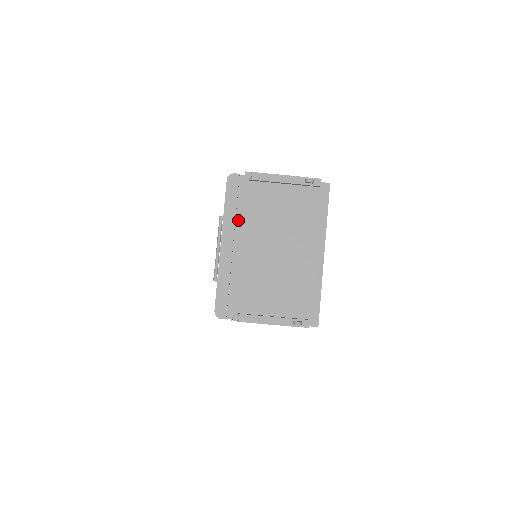
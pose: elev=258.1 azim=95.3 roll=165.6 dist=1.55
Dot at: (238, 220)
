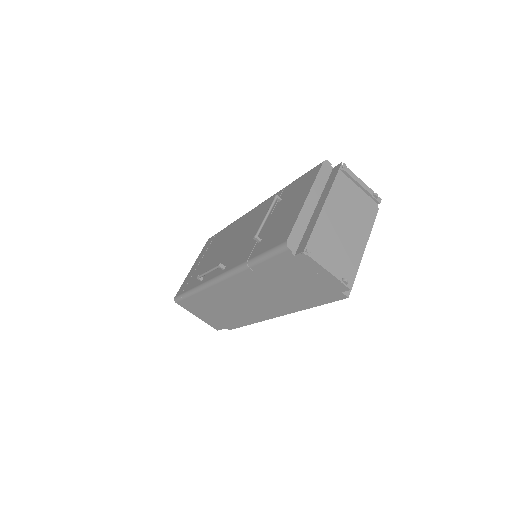
Dot at: (321, 192)
